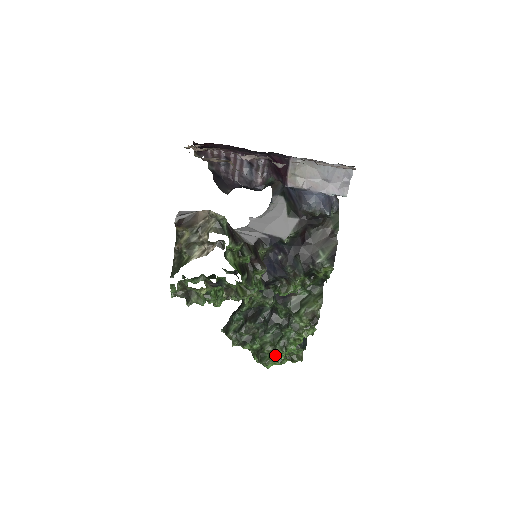
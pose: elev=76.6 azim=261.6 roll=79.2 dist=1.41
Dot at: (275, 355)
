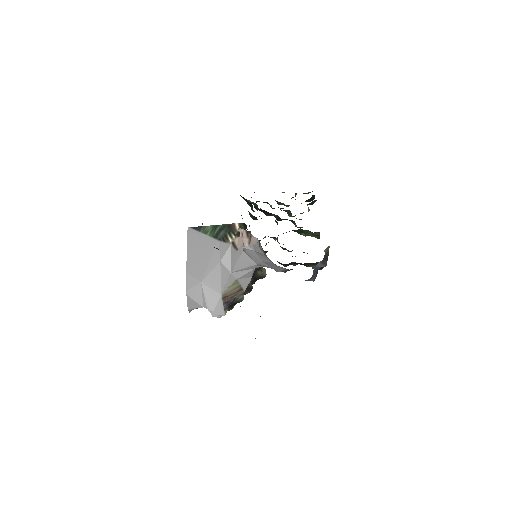
Dot at: (288, 205)
